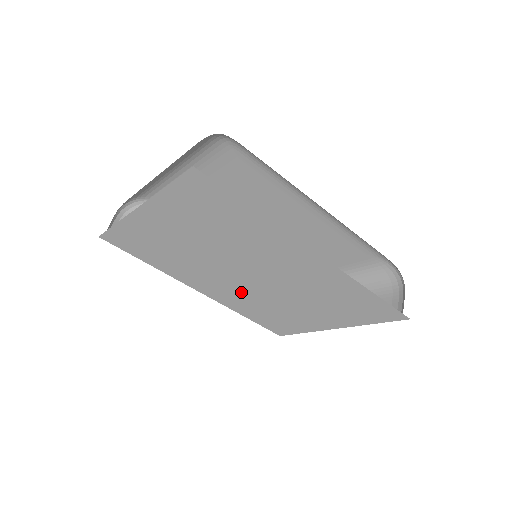
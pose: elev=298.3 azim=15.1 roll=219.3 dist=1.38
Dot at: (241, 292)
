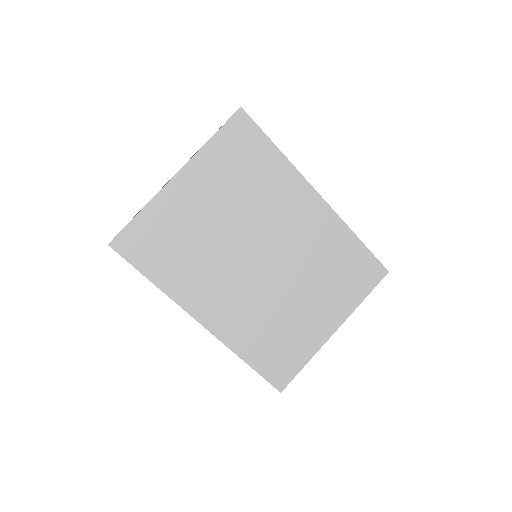
Dot at: (249, 299)
